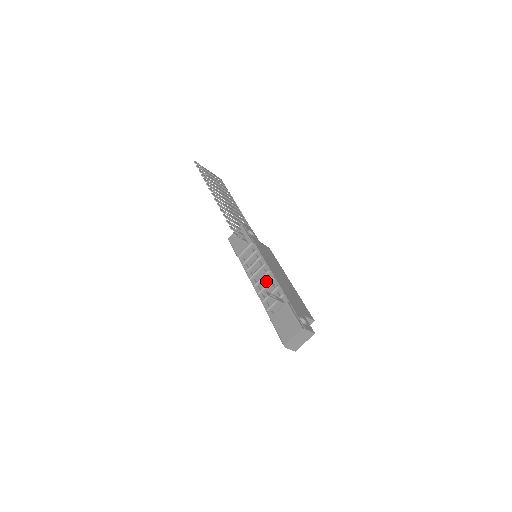
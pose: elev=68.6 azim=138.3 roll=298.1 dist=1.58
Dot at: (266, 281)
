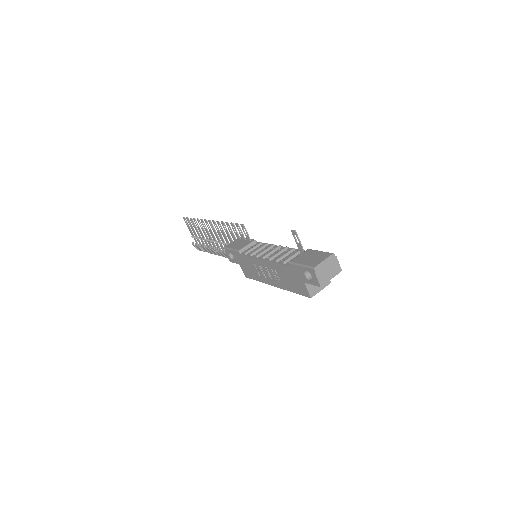
Dot at: occluded
